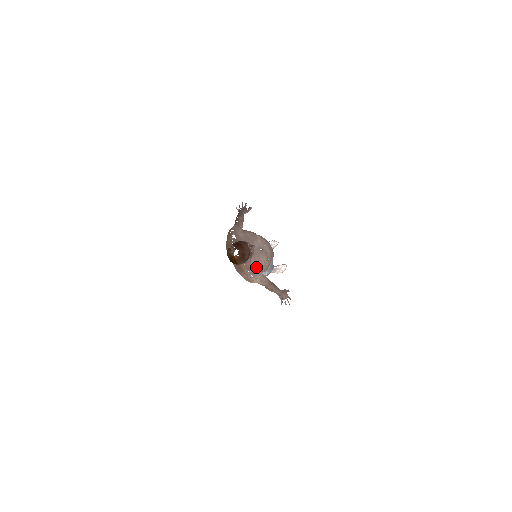
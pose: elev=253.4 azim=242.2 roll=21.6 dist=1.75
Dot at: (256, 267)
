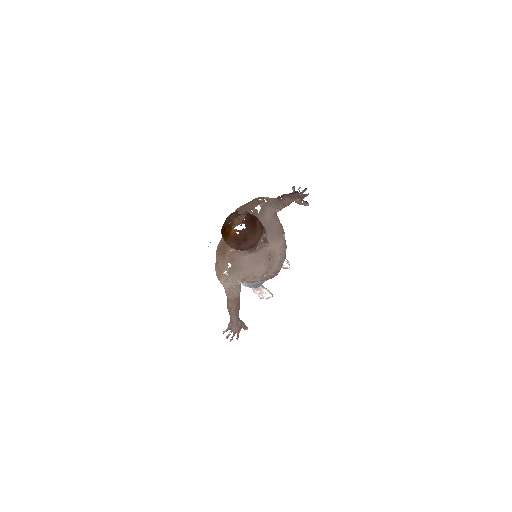
Dot at: (242, 268)
